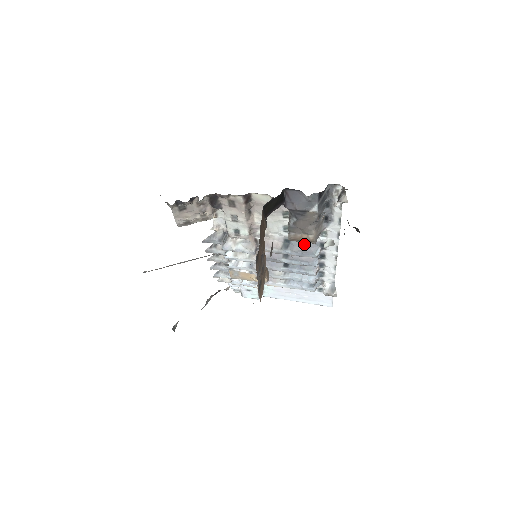
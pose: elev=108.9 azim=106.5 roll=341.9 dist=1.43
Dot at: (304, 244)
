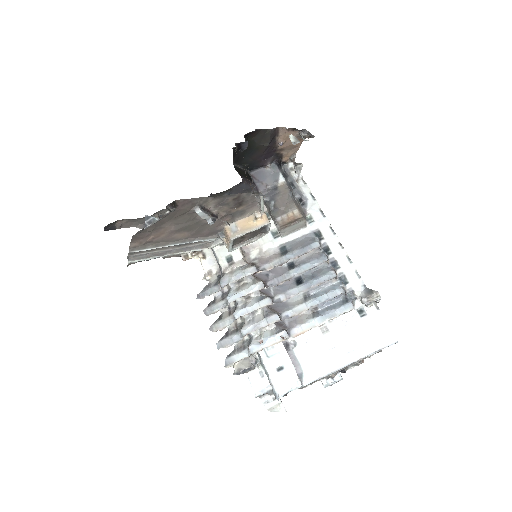
Dot at: (300, 242)
